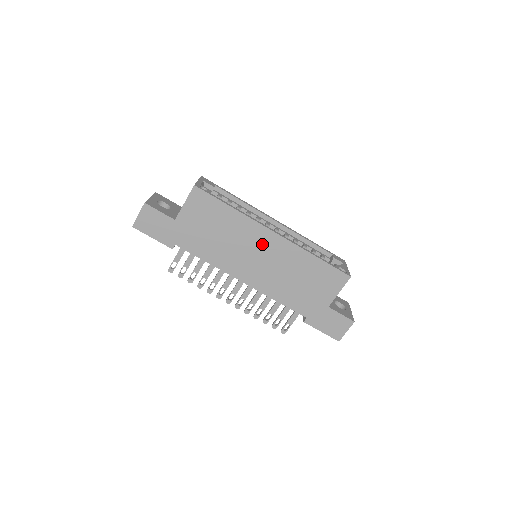
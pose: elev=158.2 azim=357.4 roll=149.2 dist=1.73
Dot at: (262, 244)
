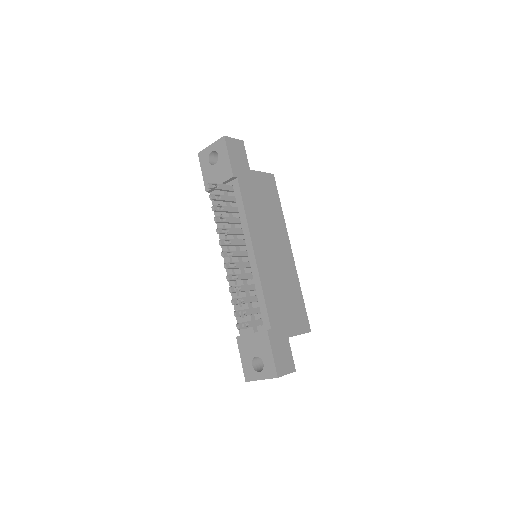
Dot at: (281, 246)
